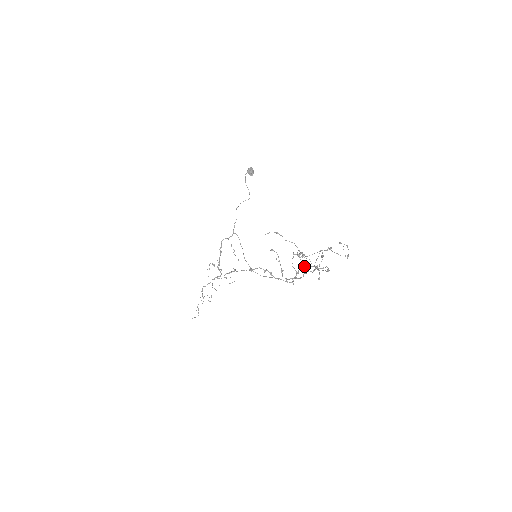
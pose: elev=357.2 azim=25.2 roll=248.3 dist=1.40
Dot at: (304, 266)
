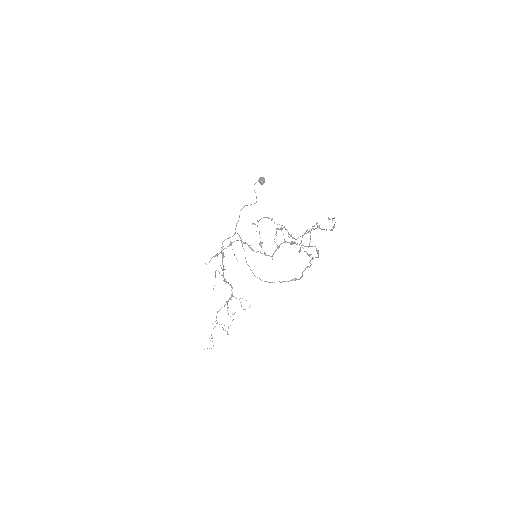
Dot at: (287, 242)
